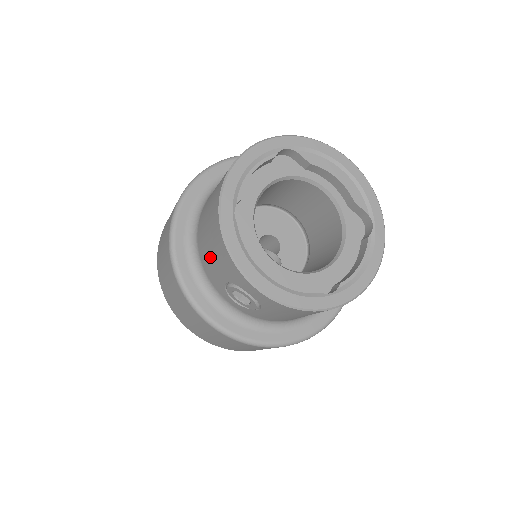
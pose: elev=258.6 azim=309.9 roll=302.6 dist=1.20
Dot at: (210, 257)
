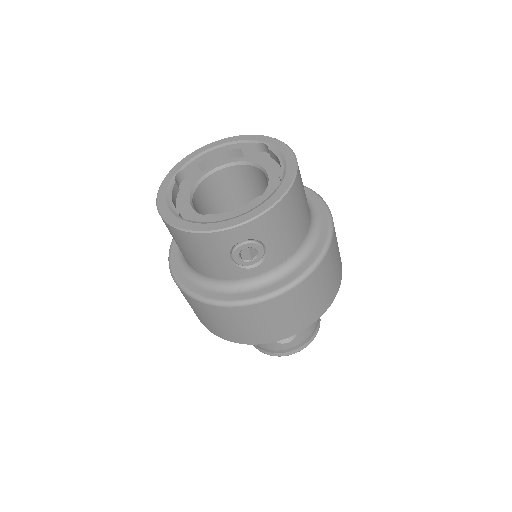
Dot at: (208, 262)
